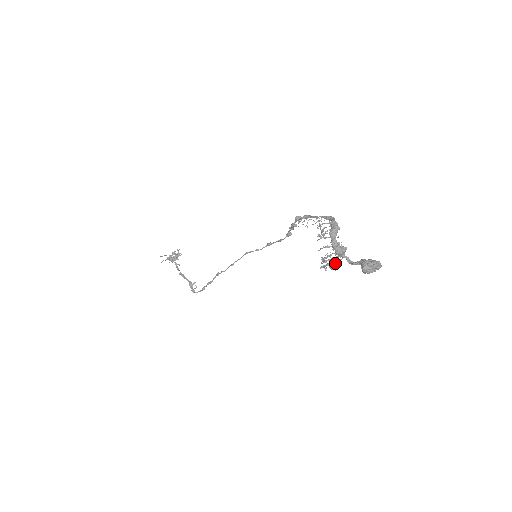
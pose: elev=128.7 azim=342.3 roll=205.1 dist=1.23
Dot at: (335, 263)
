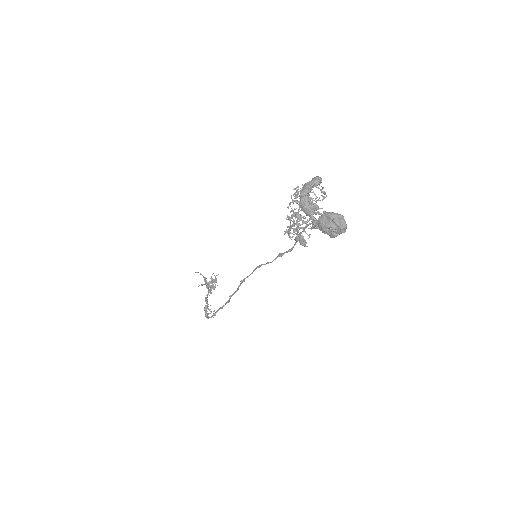
Dot at: (299, 224)
